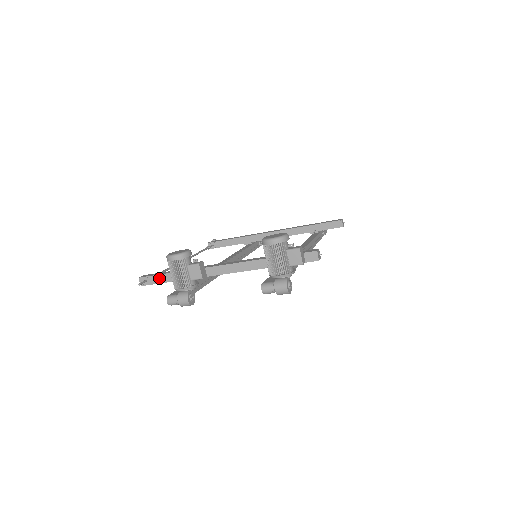
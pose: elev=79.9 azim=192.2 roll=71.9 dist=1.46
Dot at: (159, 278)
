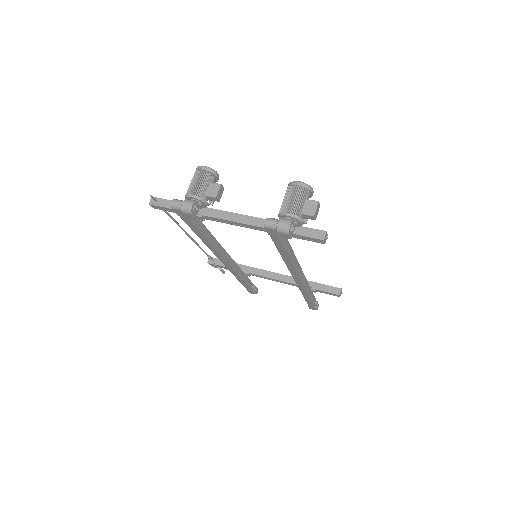
Dot at: (170, 203)
